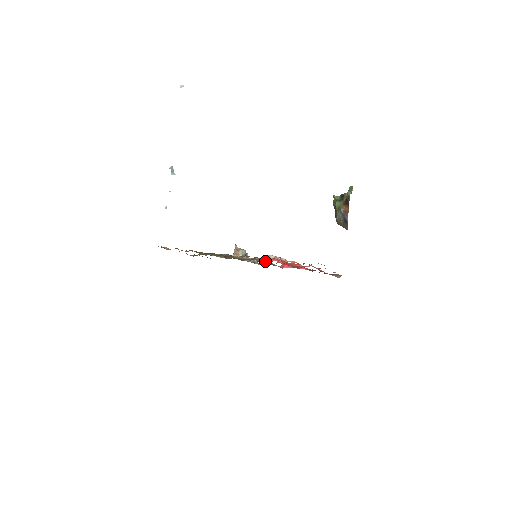
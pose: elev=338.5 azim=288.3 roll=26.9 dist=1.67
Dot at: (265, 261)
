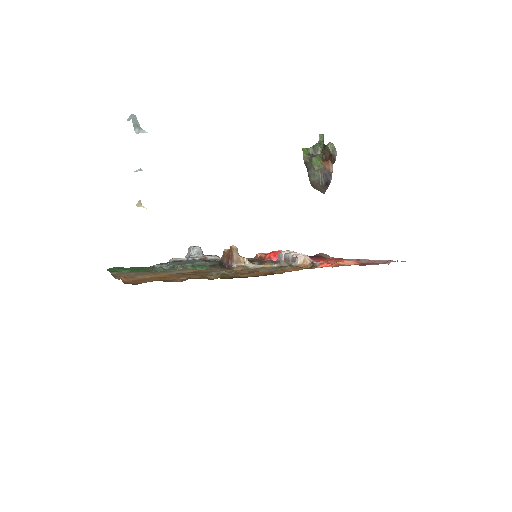
Dot at: (300, 266)
